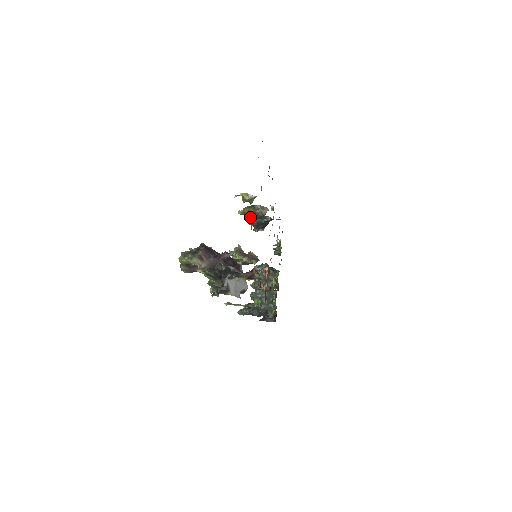
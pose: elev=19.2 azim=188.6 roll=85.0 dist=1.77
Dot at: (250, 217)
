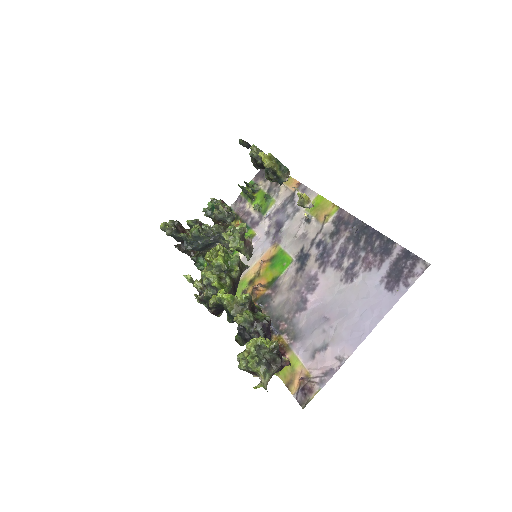
Dot at: (270, 177)
